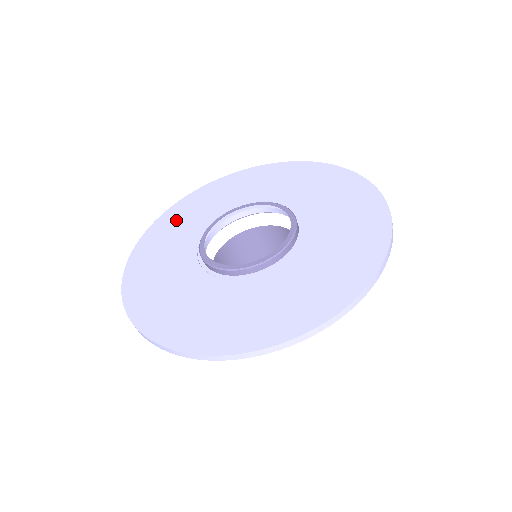
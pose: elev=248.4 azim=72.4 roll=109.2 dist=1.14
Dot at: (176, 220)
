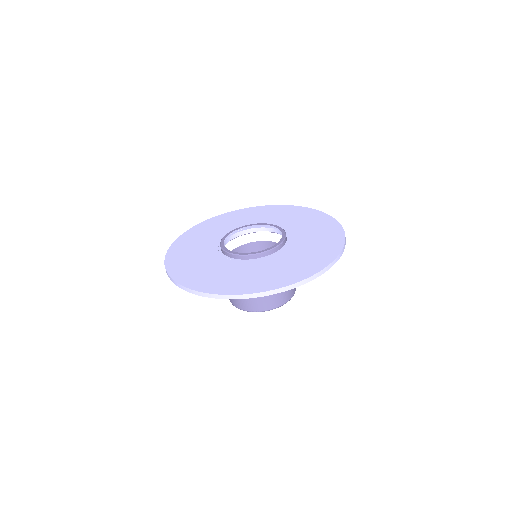
Dot at: (205, 229)
